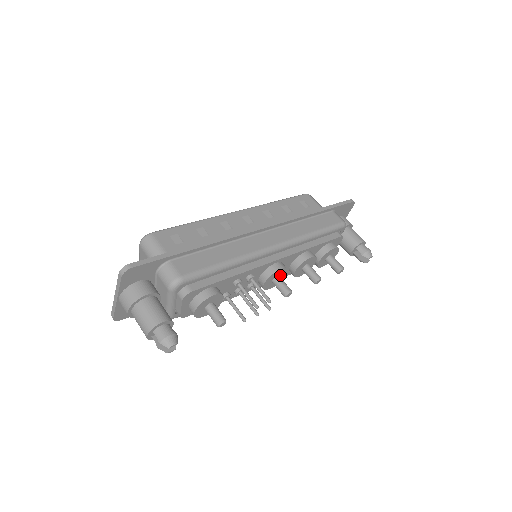
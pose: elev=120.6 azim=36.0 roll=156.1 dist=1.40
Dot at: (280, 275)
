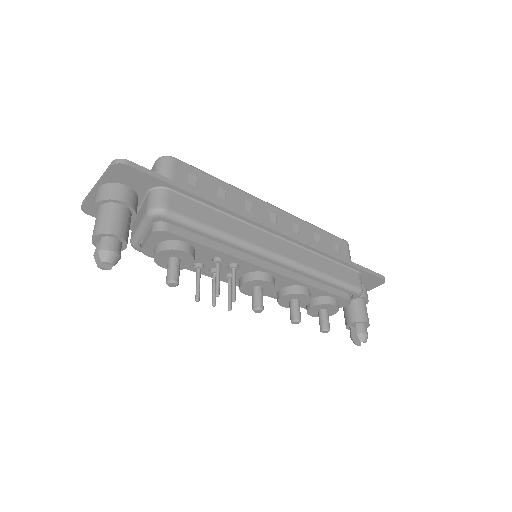
Dot at: (264, 288)
